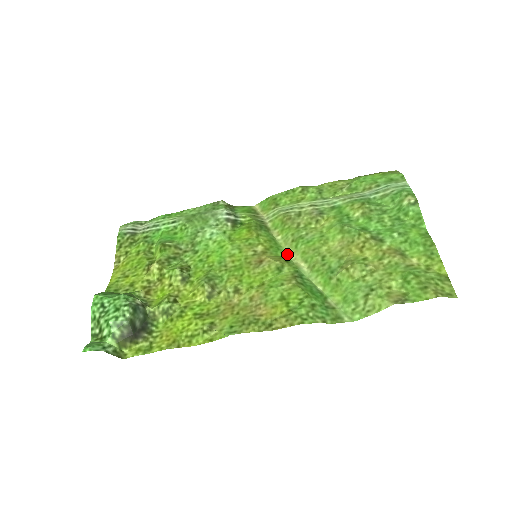
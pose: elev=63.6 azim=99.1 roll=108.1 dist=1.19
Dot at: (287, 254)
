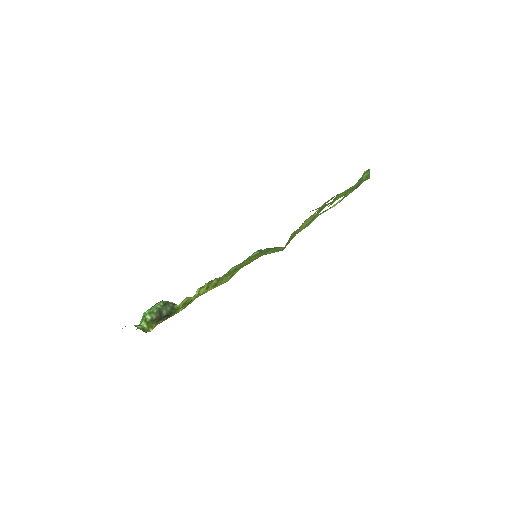
Dot at: (282, 250)
